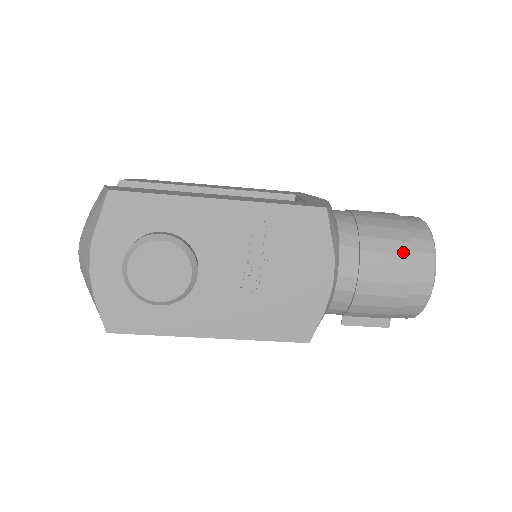
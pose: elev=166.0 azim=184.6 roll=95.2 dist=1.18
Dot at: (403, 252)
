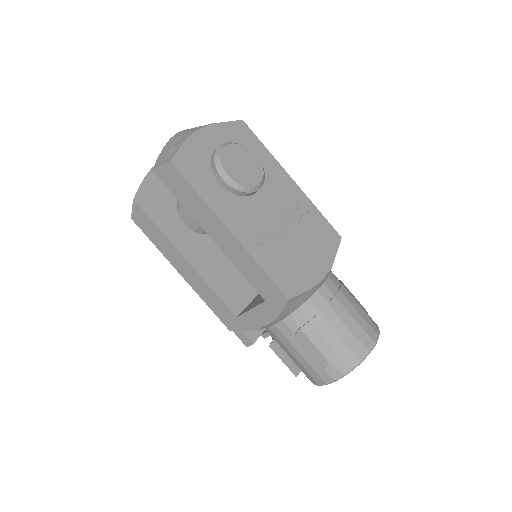
Dot at: (364, 310)
